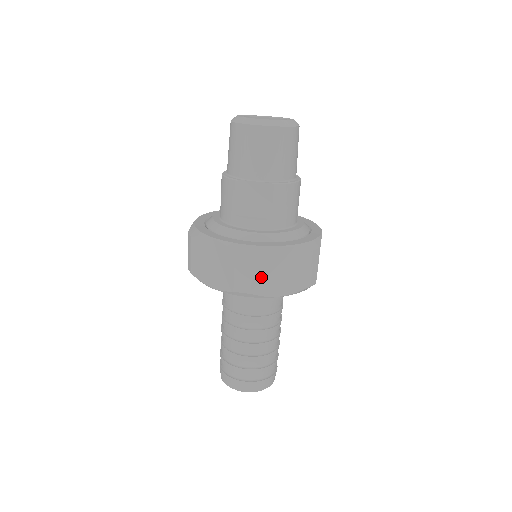
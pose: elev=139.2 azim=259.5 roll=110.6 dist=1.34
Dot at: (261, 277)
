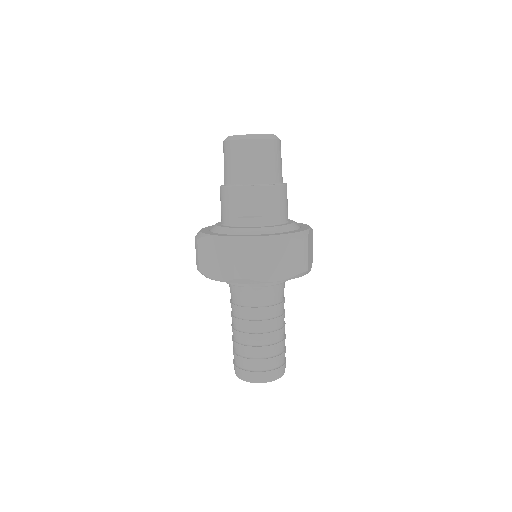
Dot at: (257, 264)
